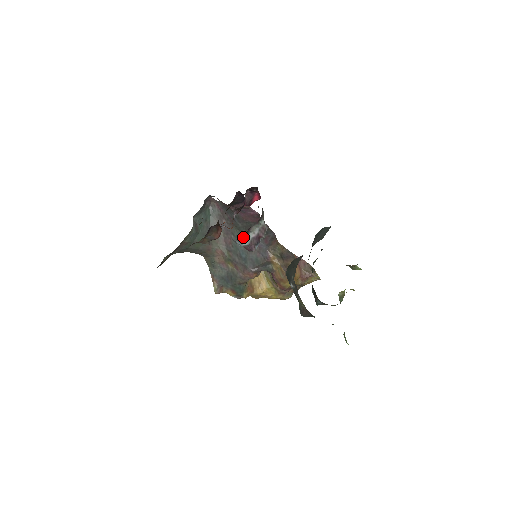
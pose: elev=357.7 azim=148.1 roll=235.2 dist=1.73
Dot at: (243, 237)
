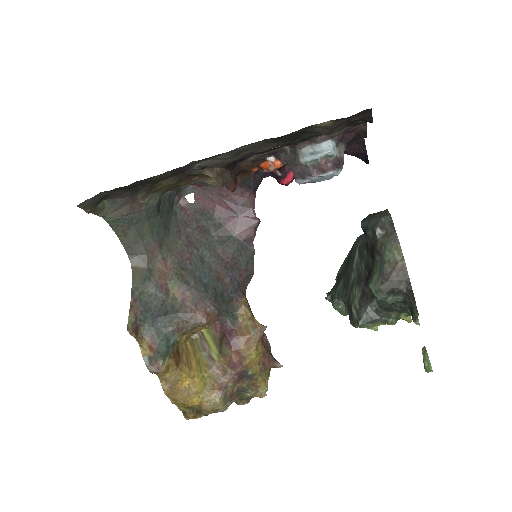
Dot at: (342, 134)
